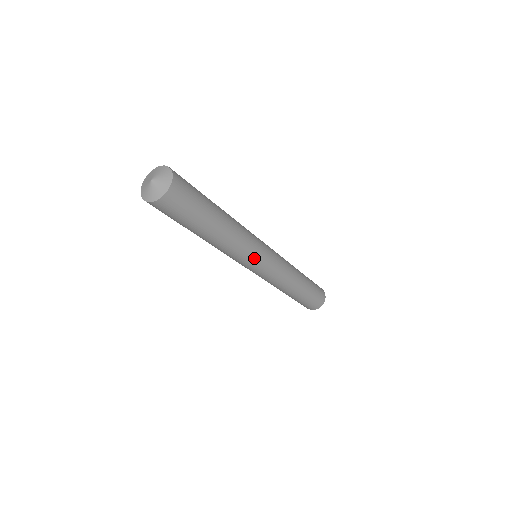
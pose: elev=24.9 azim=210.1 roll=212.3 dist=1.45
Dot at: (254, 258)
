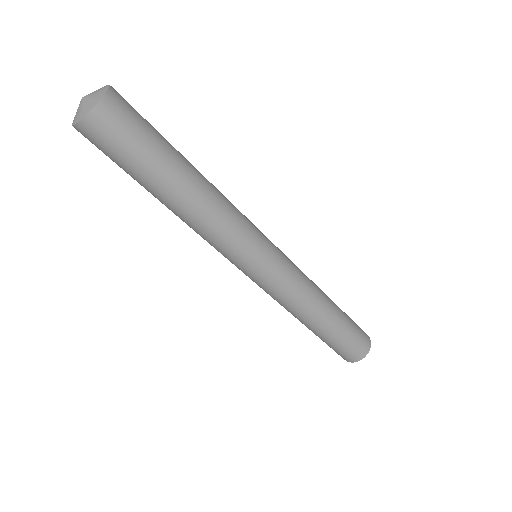
Dot at: (248, 247)
